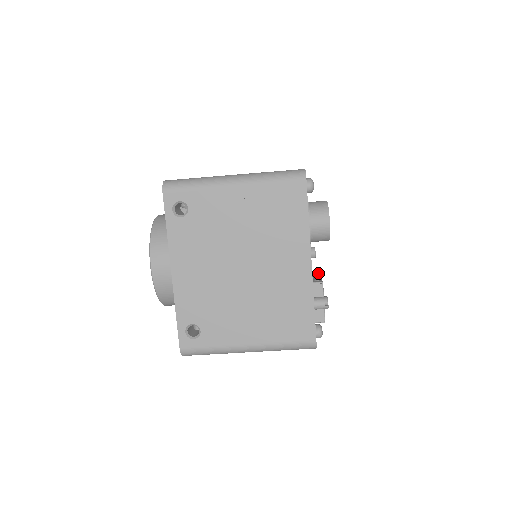
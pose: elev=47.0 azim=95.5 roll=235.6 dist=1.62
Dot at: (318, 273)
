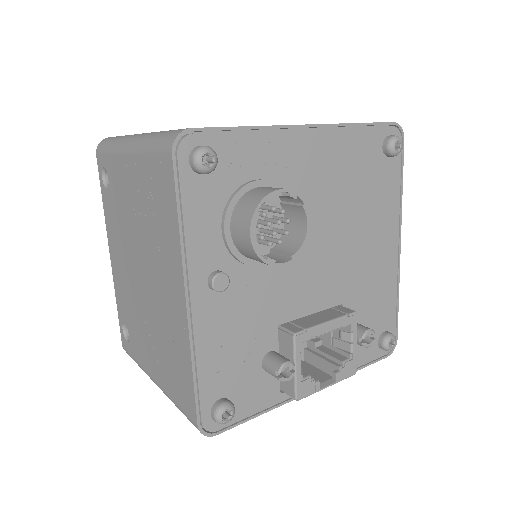
Dot at: (349, 312)
